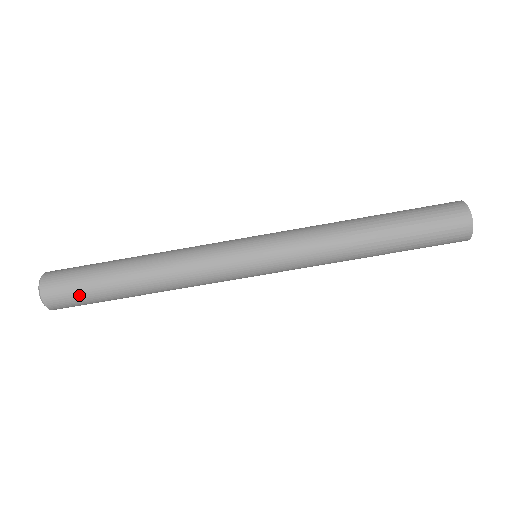
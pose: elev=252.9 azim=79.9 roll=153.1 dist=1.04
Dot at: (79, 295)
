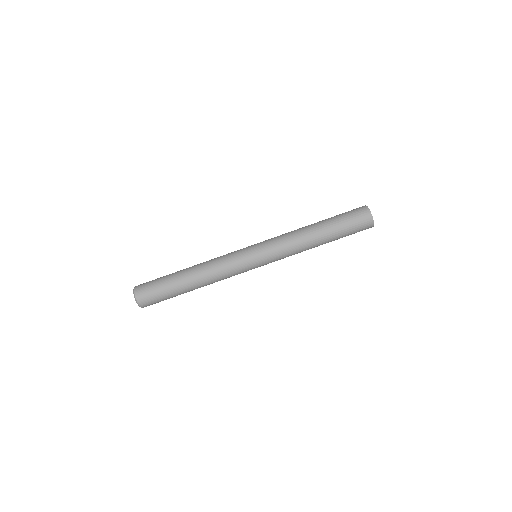
Dot at: (156, 290)
